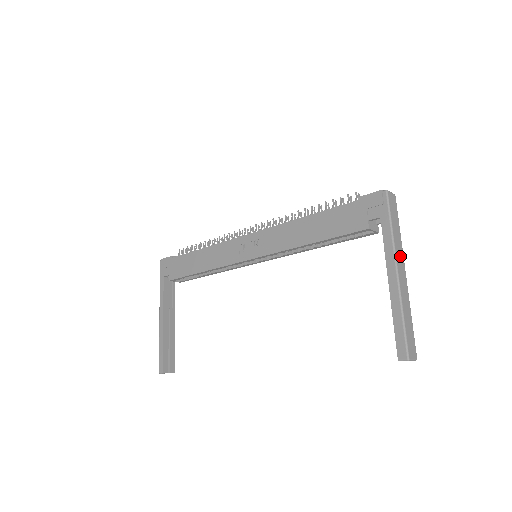
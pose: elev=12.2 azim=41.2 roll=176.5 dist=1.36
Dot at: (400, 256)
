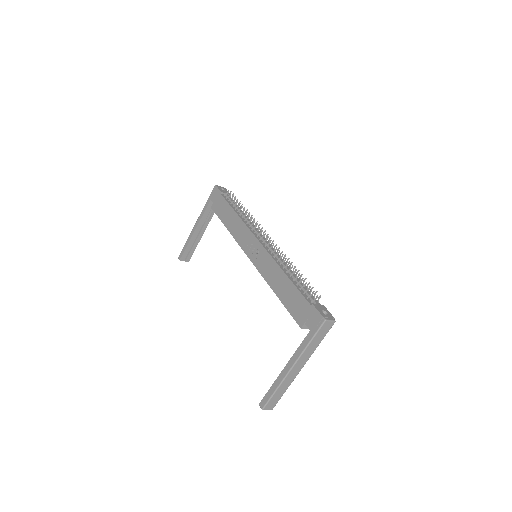
Dot at: (304, 359)
